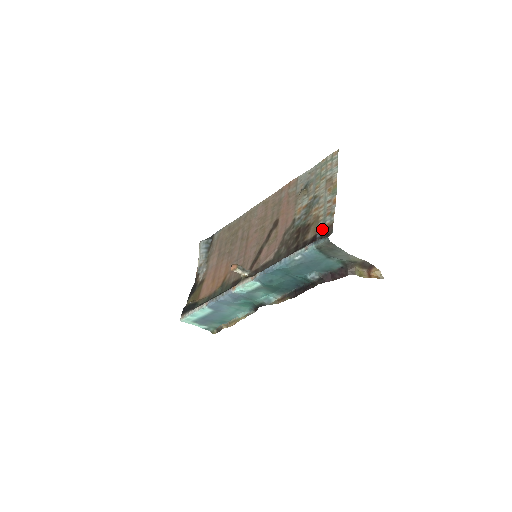
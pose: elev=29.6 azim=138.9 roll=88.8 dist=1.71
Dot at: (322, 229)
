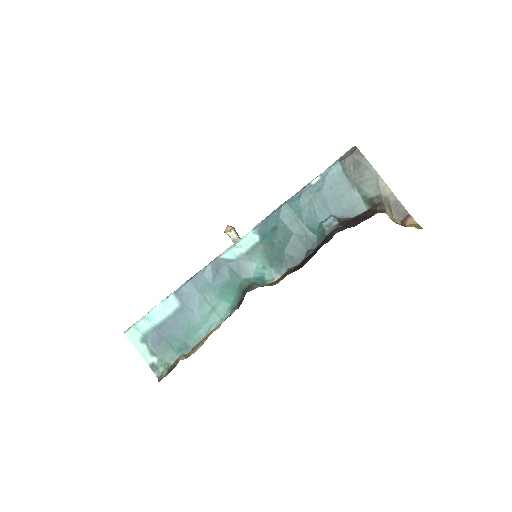
Dot at: occluded
